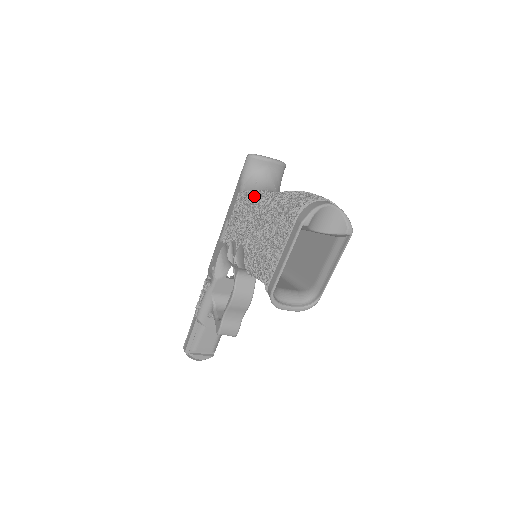
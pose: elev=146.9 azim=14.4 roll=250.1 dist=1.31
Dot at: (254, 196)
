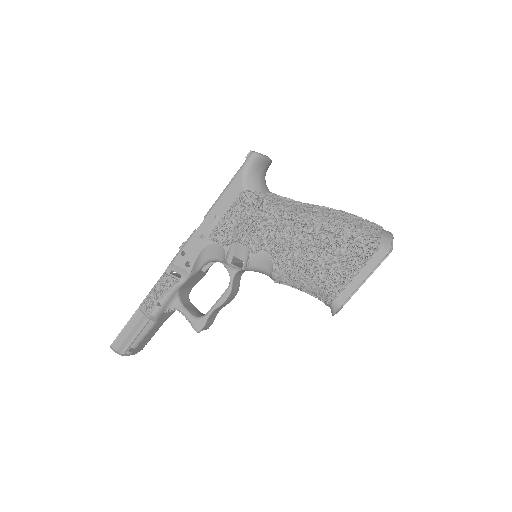
Dot at: (273, 202)
